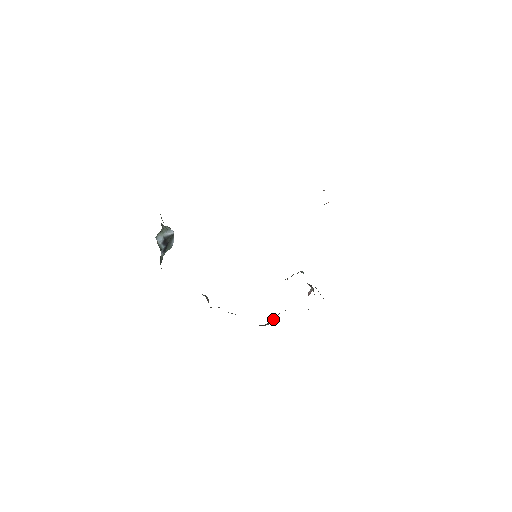
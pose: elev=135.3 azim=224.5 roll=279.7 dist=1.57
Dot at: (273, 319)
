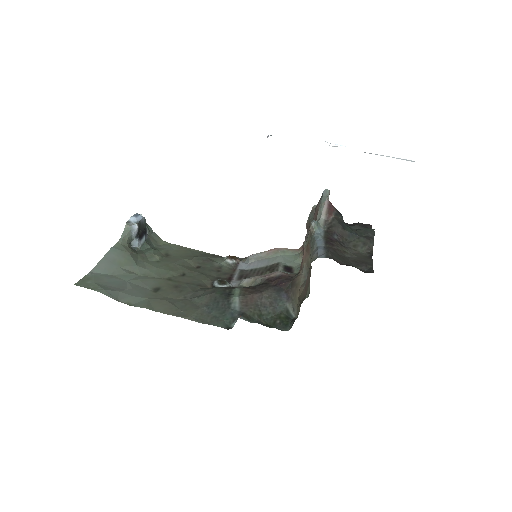
Dot at: occluded
